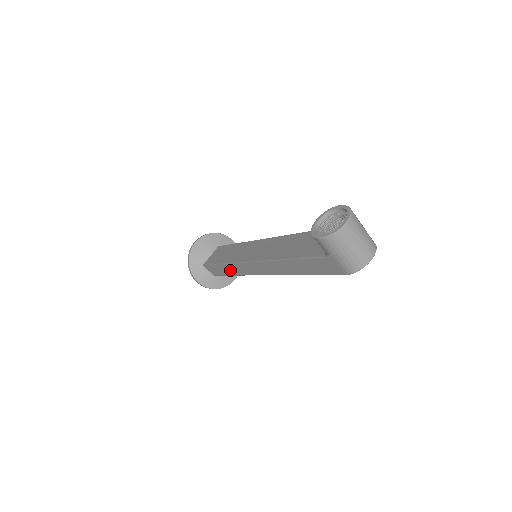
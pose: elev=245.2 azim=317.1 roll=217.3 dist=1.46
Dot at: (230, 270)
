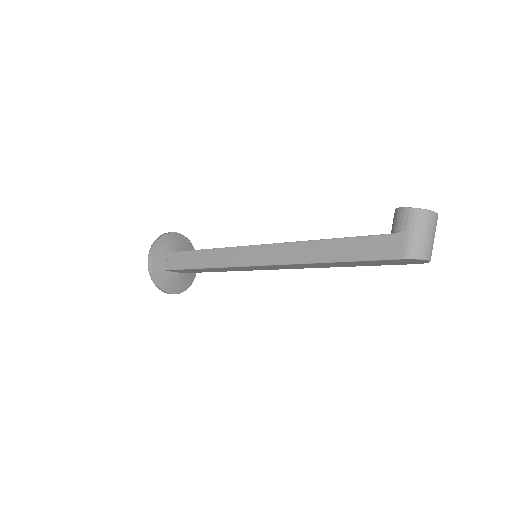
Dot at: (209, 259)
